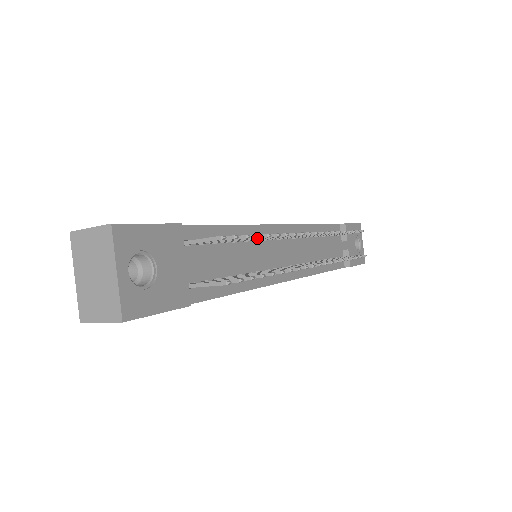
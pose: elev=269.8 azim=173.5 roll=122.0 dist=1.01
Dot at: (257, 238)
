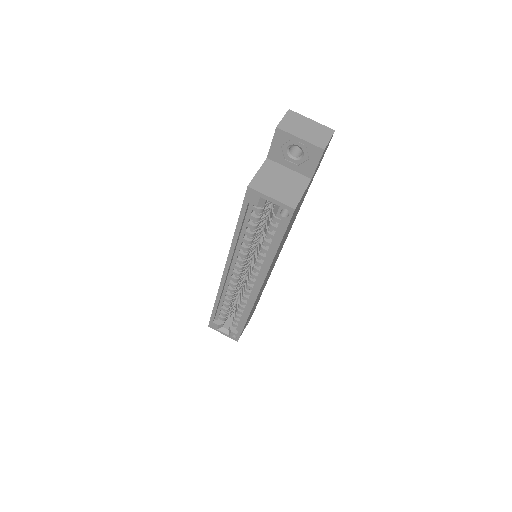
Dot at: occluded
